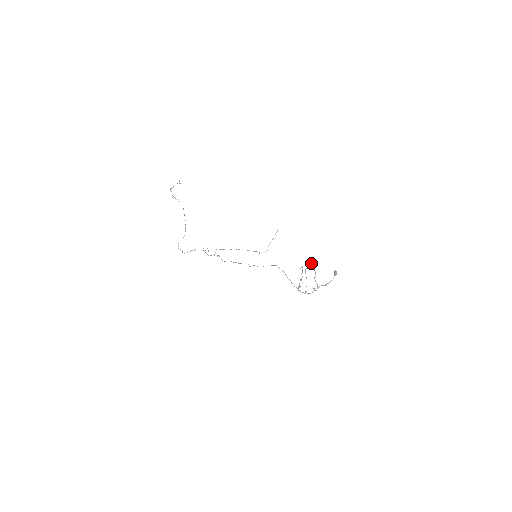
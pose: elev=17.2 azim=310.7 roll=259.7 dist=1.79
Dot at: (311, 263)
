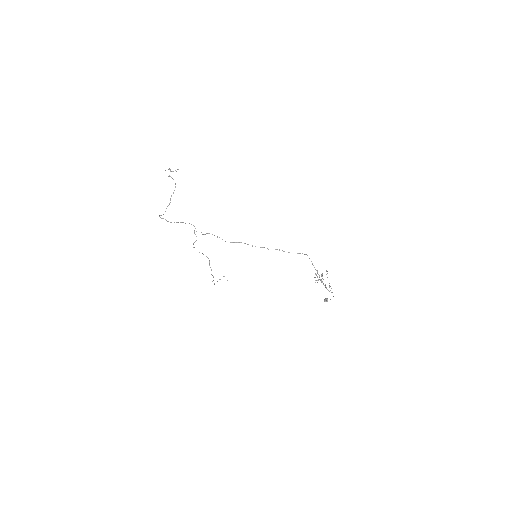
Dot at: (327, 271)
